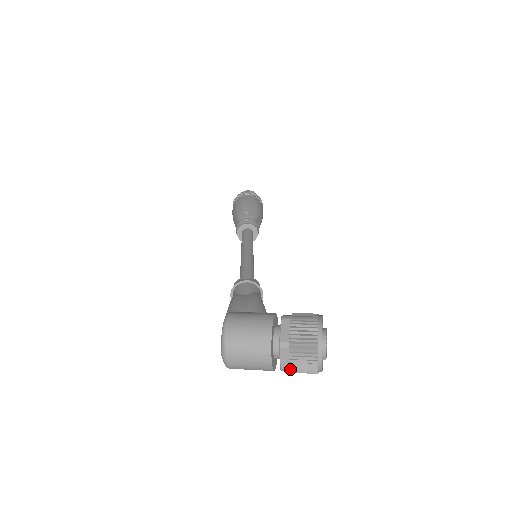
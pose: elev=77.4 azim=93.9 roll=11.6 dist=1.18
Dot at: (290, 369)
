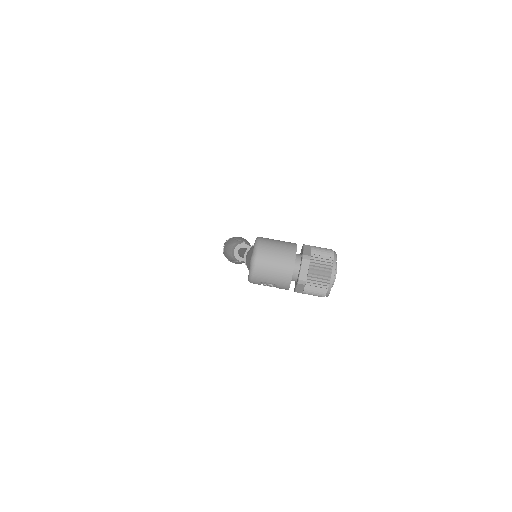
Dot at: (306, 281)
